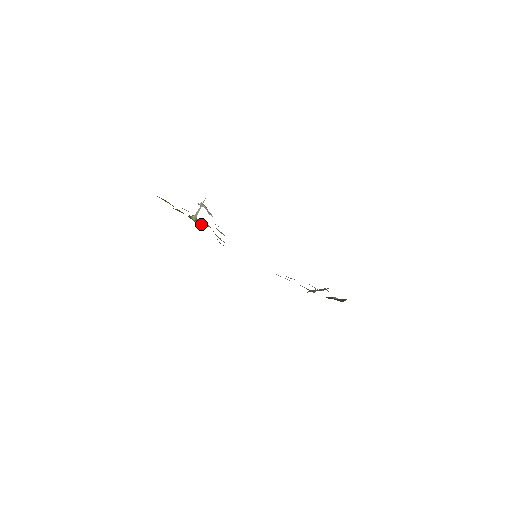
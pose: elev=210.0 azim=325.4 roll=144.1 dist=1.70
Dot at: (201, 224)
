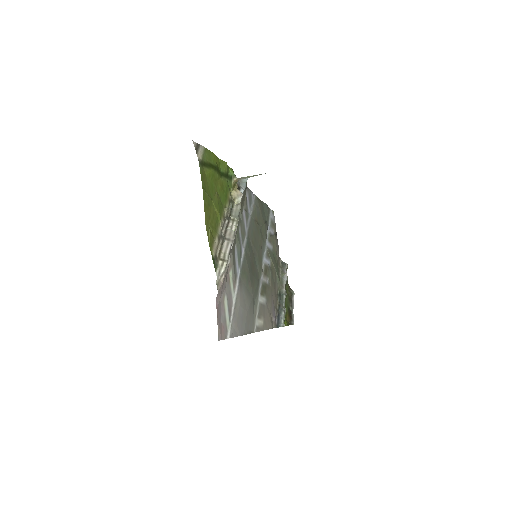
Dot at: (234, 197)
